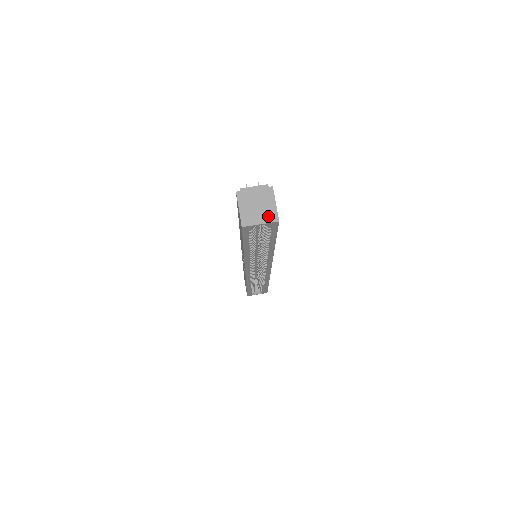
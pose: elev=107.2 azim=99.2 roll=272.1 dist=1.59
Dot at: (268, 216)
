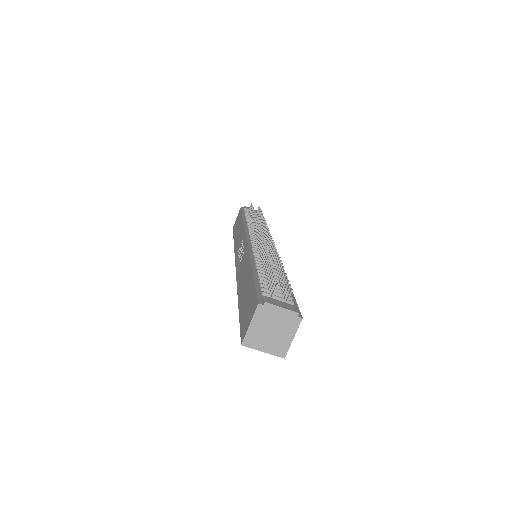
Dot at: (276, 348)
